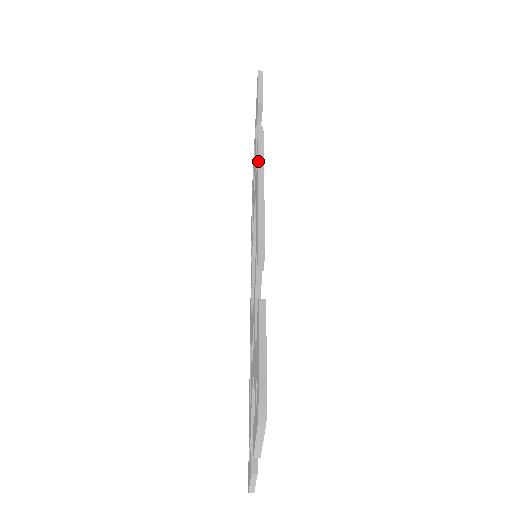
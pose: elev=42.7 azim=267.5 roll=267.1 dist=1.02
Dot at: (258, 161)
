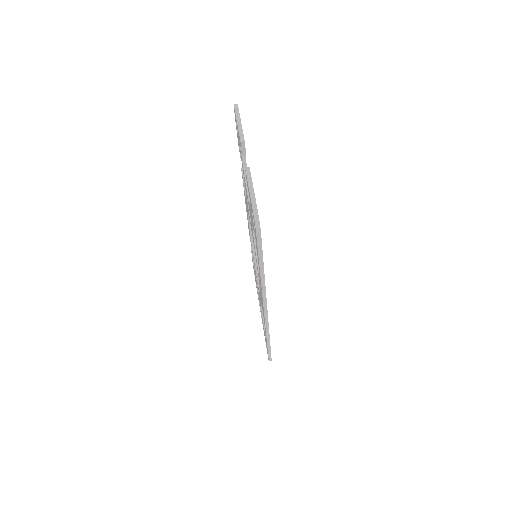
Dot at: occluded
